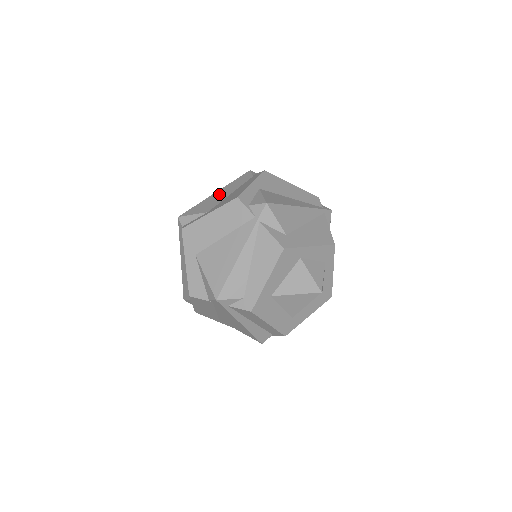
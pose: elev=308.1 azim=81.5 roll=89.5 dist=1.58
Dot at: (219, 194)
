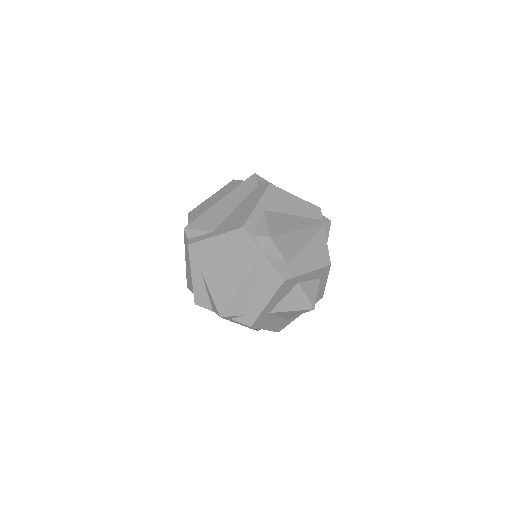
Dot at: (224, 205)
